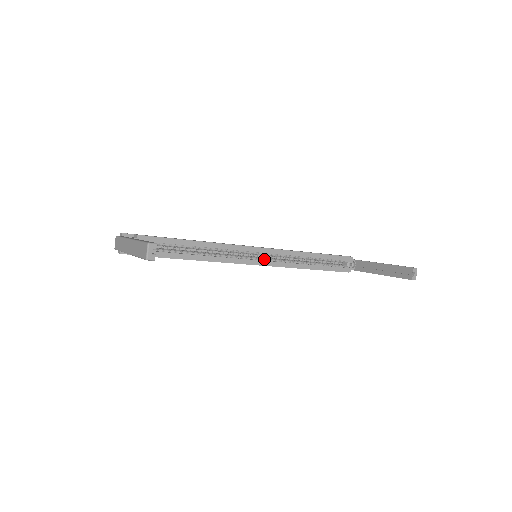
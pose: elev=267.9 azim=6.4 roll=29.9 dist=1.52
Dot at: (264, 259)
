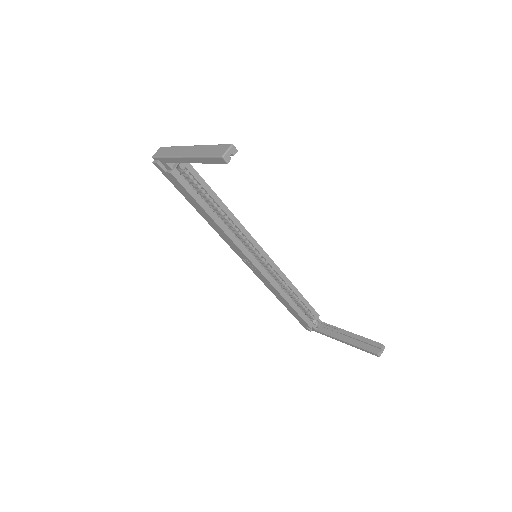
Dot at: occluded
